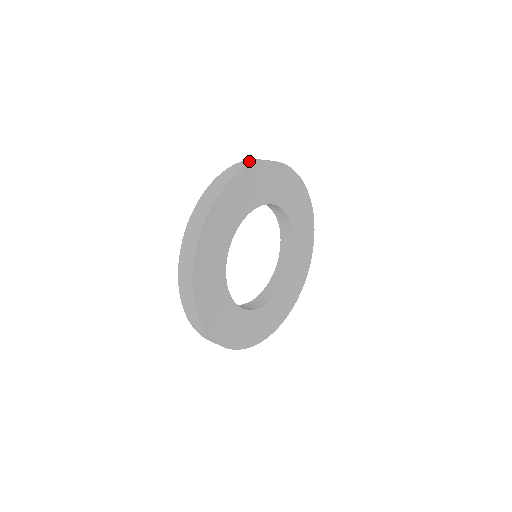
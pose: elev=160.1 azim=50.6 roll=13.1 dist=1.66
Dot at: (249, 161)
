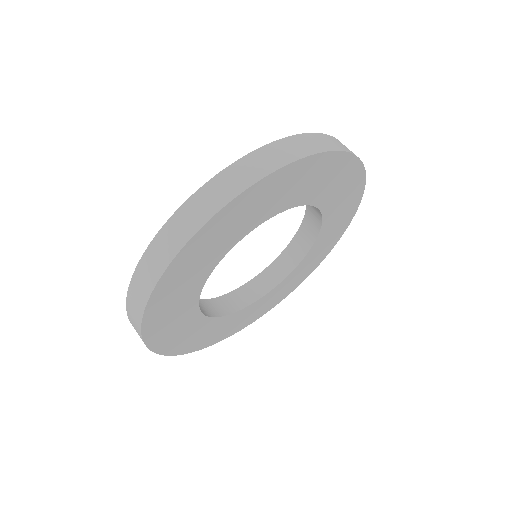
Dot at: (335, 140)
